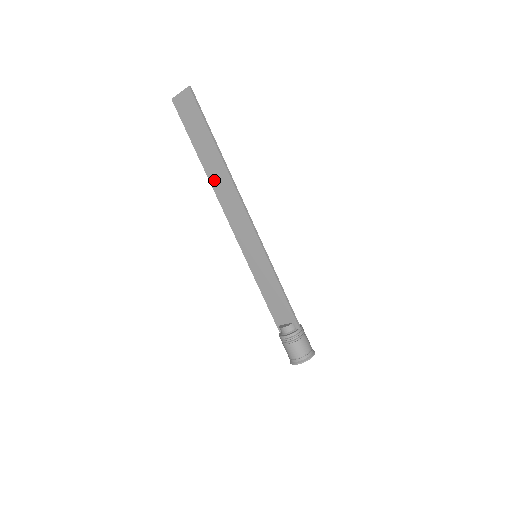
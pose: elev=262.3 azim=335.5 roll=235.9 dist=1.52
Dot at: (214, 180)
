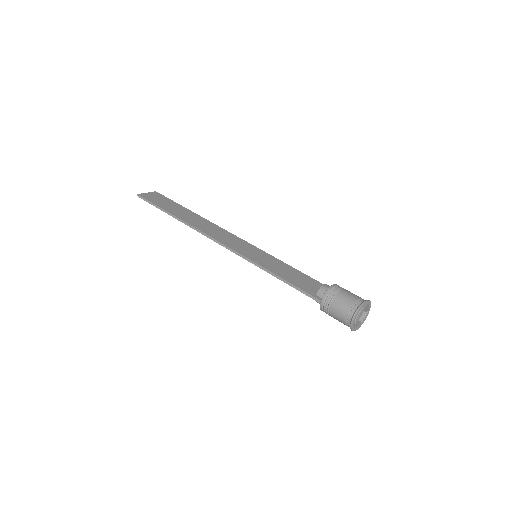
Dot at: (192, 222)
